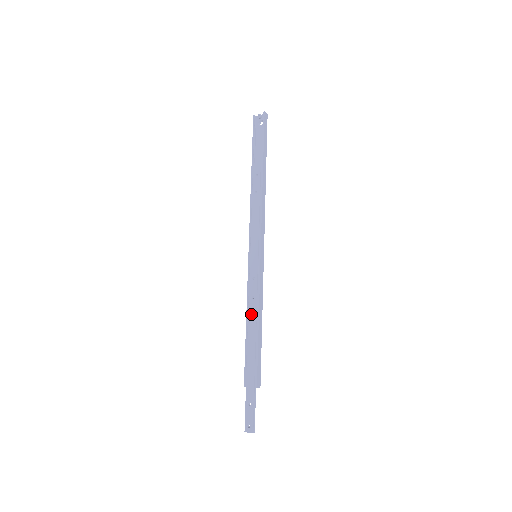
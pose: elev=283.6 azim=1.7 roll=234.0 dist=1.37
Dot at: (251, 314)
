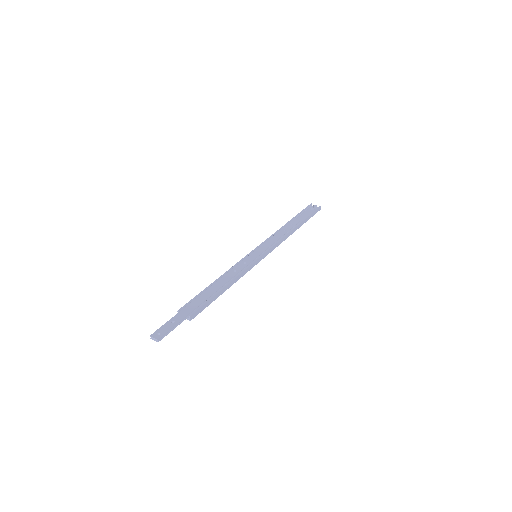
Dot at: (225, 277)
